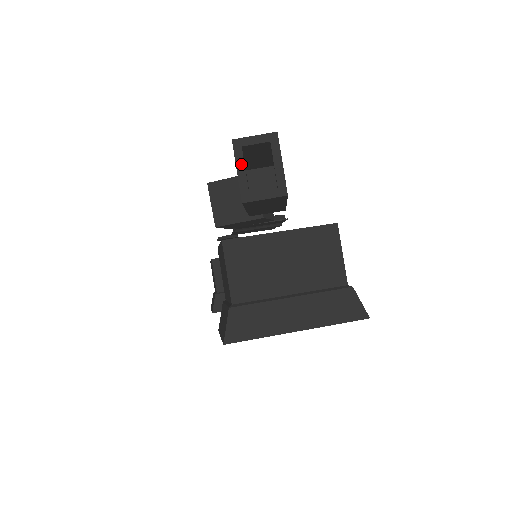
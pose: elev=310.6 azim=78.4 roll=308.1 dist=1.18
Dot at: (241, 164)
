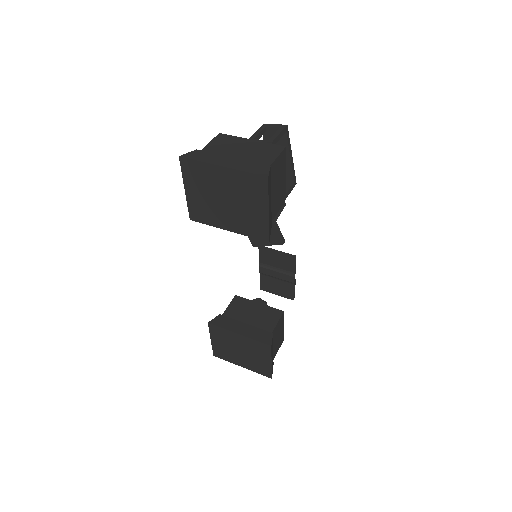
Dot at: (259, 131)
